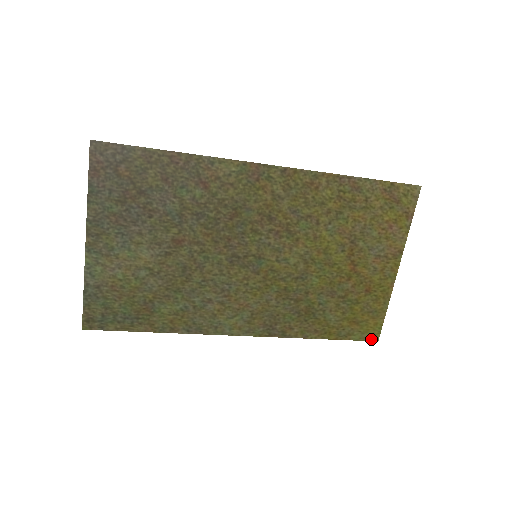
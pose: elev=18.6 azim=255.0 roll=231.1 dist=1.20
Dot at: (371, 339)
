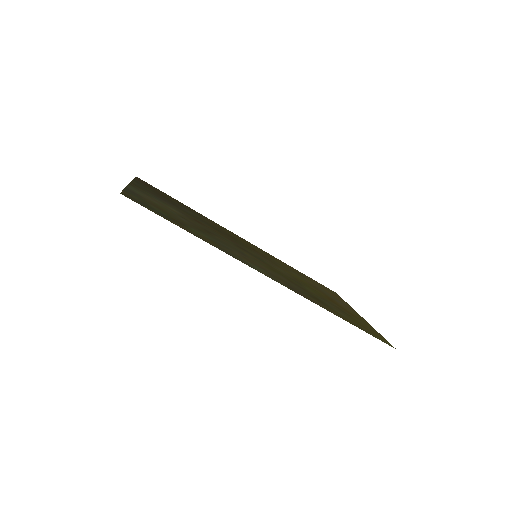
Dot at: occluded
